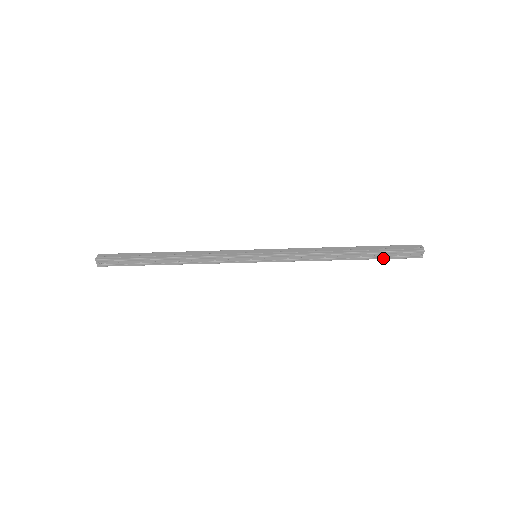
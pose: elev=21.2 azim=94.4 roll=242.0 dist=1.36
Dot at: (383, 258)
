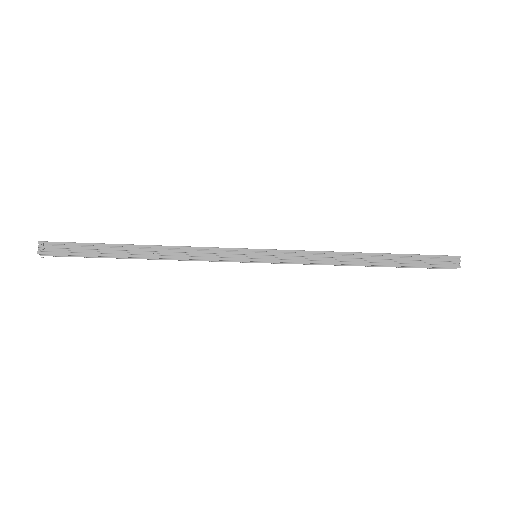
Dot at: (414, 265)
